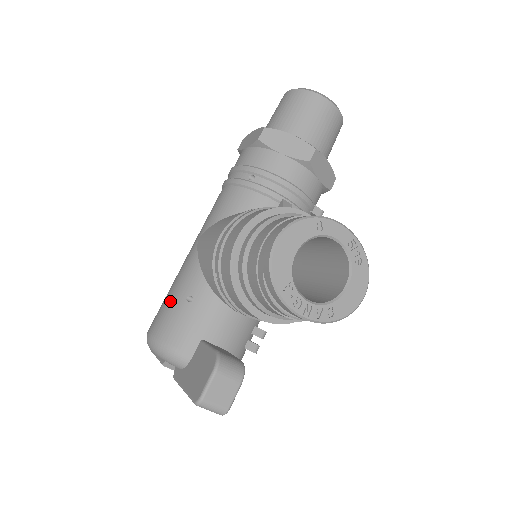
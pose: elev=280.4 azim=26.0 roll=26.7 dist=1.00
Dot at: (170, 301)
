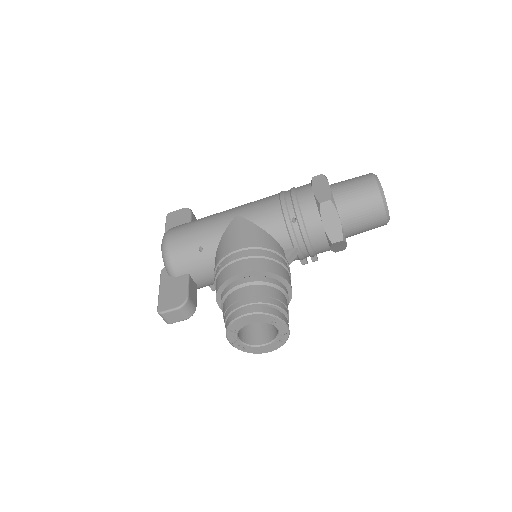
Dot at: (191, 236)
